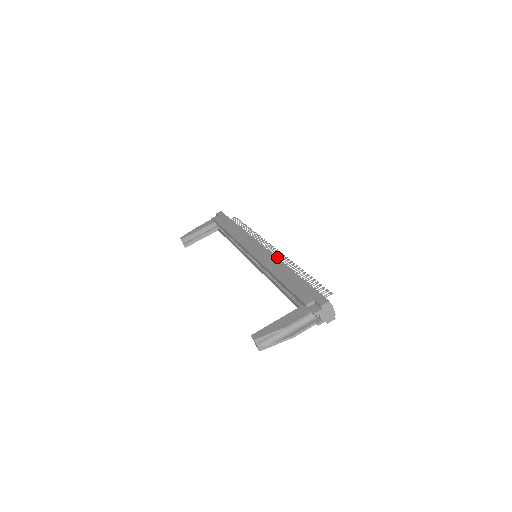
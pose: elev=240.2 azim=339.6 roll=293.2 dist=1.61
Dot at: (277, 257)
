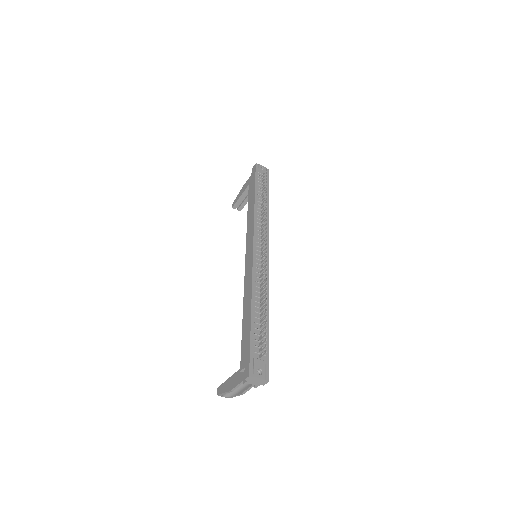
Dot at: occluded
